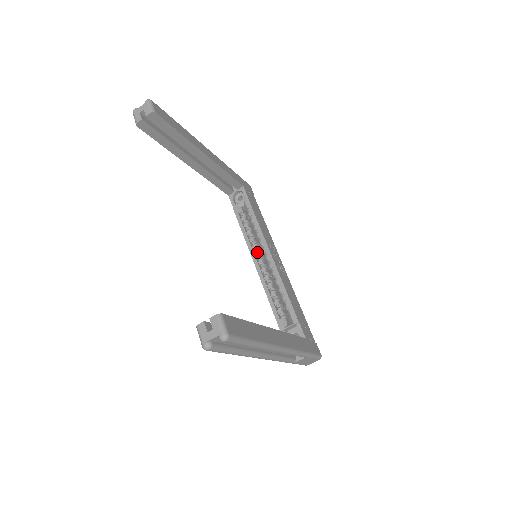
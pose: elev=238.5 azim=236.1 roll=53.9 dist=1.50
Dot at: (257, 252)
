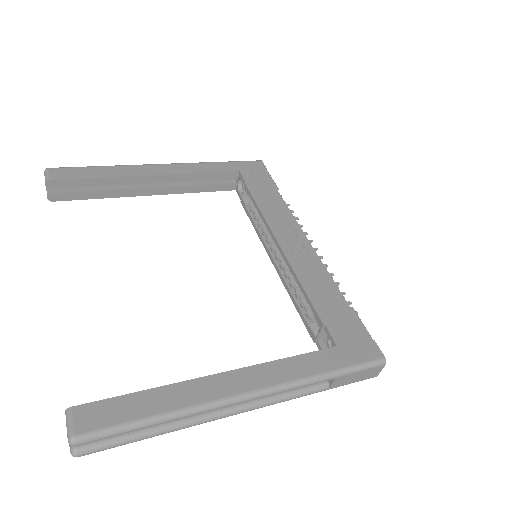
Dot at: (271, 245)
